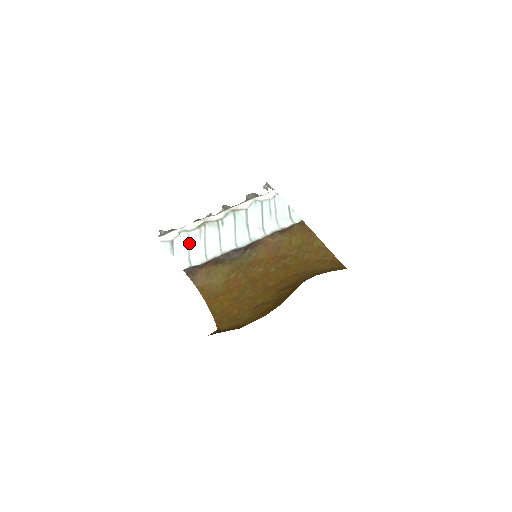
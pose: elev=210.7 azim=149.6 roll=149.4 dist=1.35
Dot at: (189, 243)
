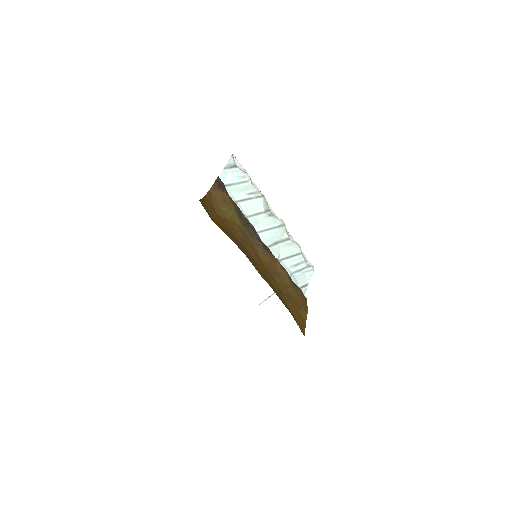
Dot at: (241, 183)
